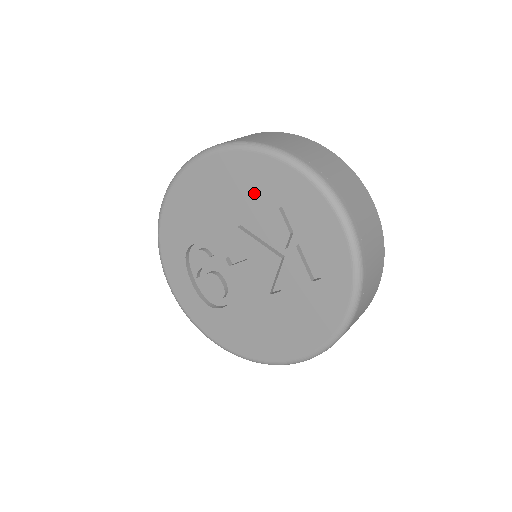
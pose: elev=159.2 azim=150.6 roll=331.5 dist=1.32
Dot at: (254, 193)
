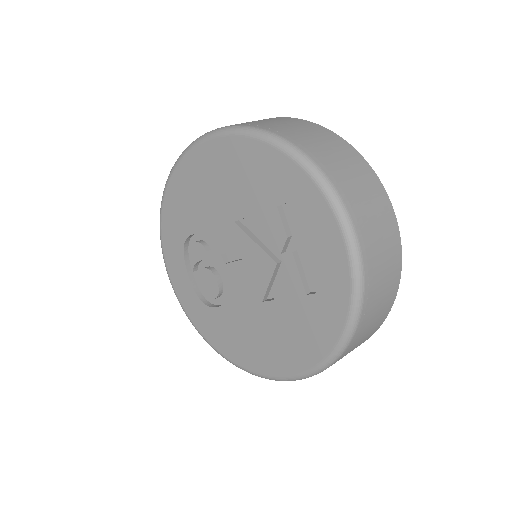
Dot at: (253, 186)
